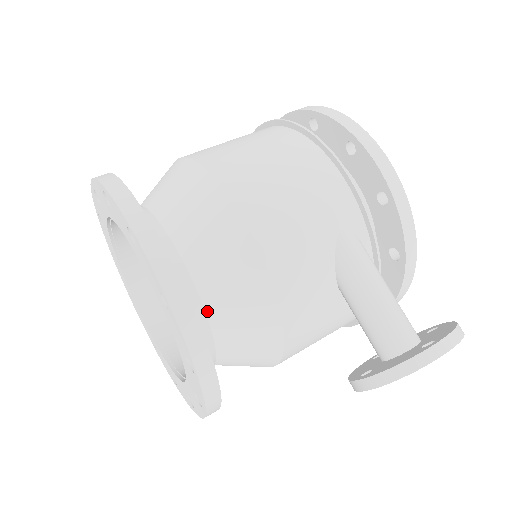
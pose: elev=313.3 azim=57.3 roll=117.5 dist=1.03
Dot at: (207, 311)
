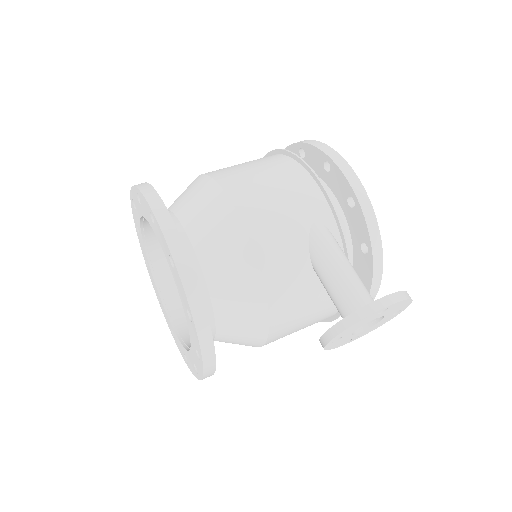
Dot at: (207, 280)
